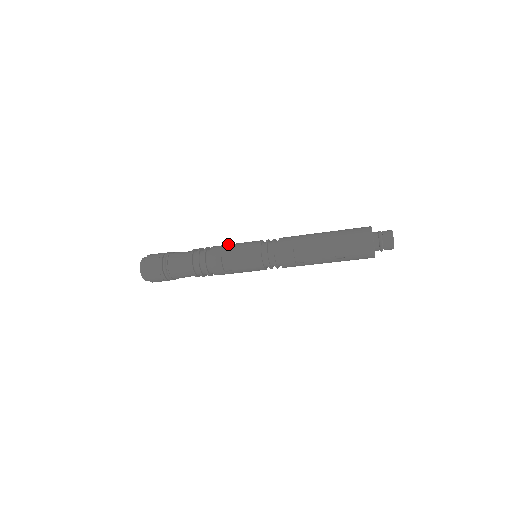
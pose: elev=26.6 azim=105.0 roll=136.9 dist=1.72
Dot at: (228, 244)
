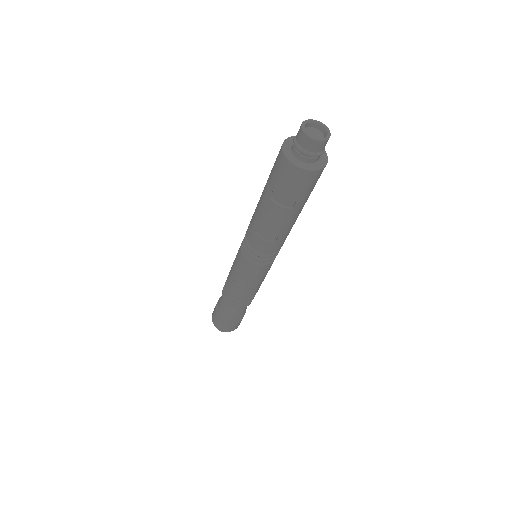
Dot at: occluded
